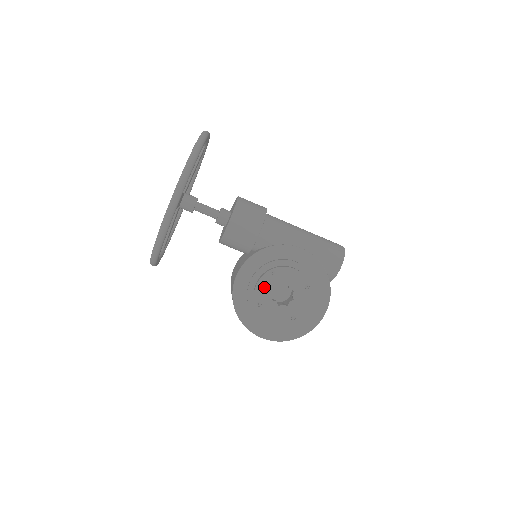
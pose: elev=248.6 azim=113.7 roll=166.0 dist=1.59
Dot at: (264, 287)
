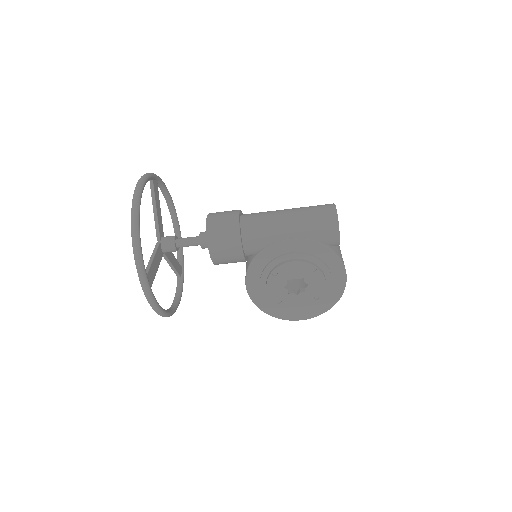
Dot at: (275, 288)
